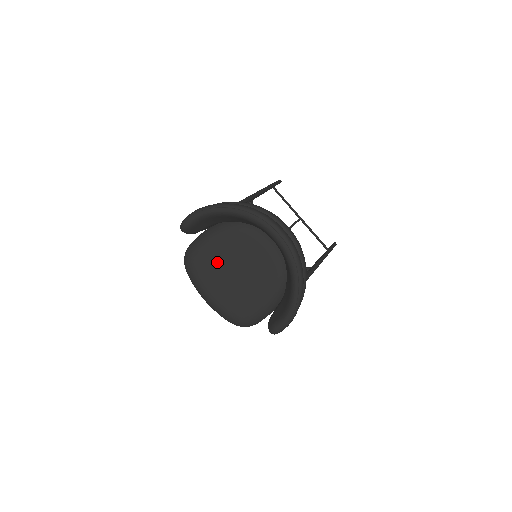
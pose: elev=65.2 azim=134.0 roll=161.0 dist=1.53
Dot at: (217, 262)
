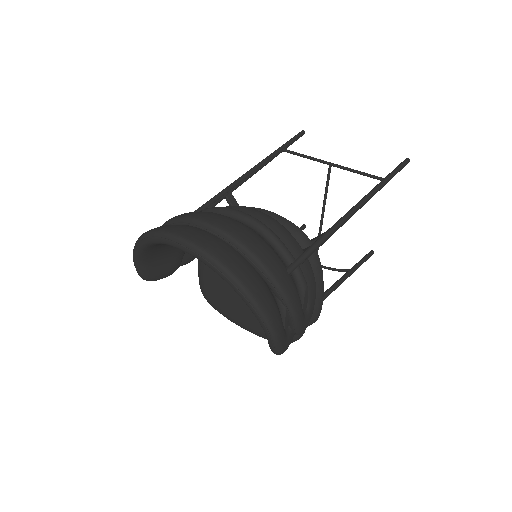
Dot at: (221, 286)
